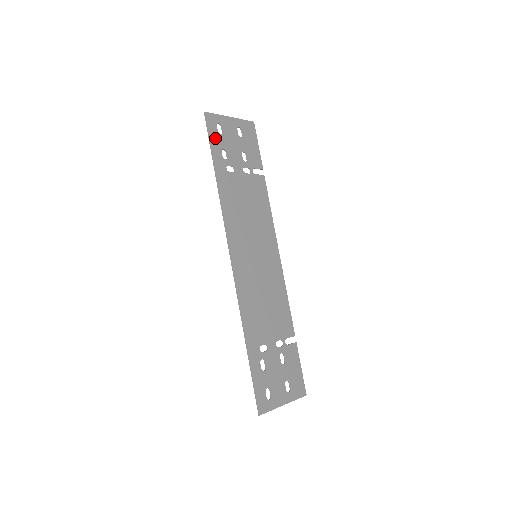
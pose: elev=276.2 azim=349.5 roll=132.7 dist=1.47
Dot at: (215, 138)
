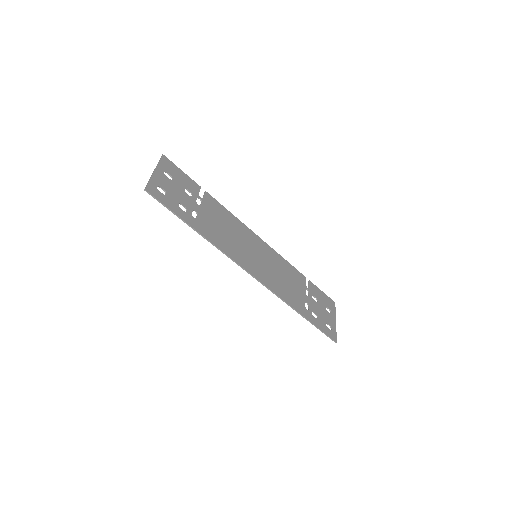
Dot at: (168, 202)
